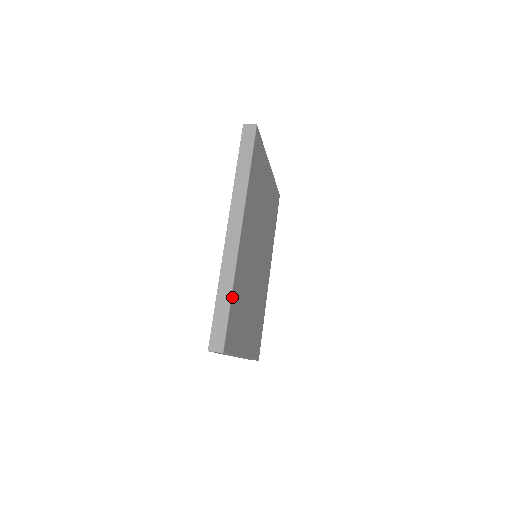
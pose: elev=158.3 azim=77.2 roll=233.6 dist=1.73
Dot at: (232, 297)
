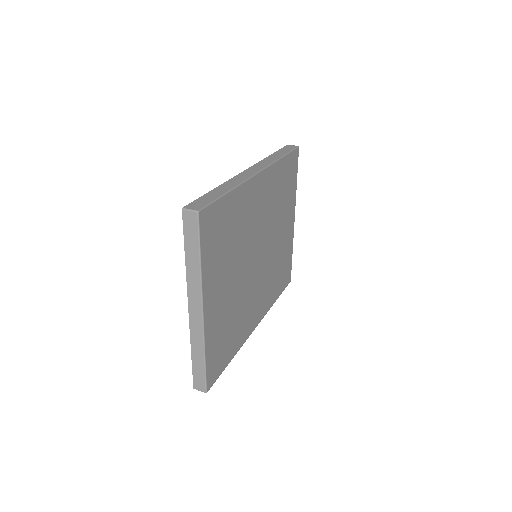
Dot at: (229, 195)
